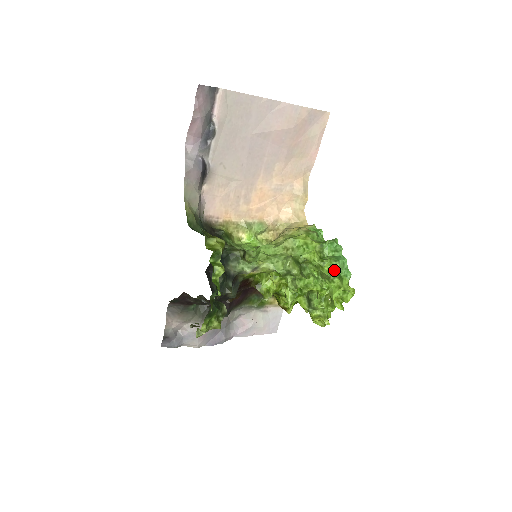
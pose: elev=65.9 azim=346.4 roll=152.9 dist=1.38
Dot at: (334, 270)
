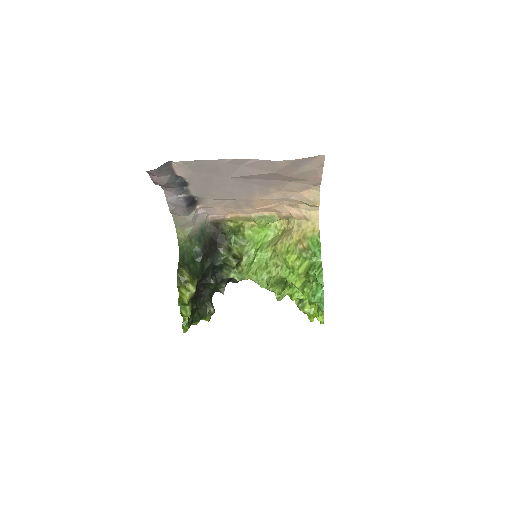
Dot at: (311, 301)
